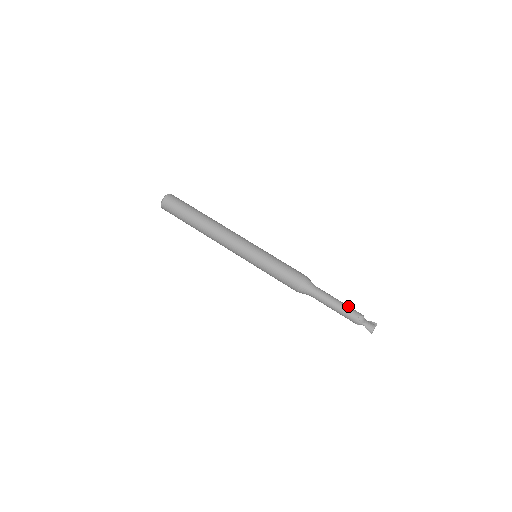
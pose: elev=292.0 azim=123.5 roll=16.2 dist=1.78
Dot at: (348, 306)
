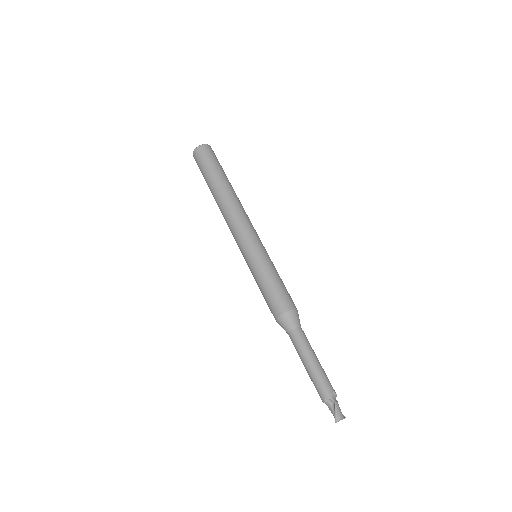
Dot at: (325, 373)
